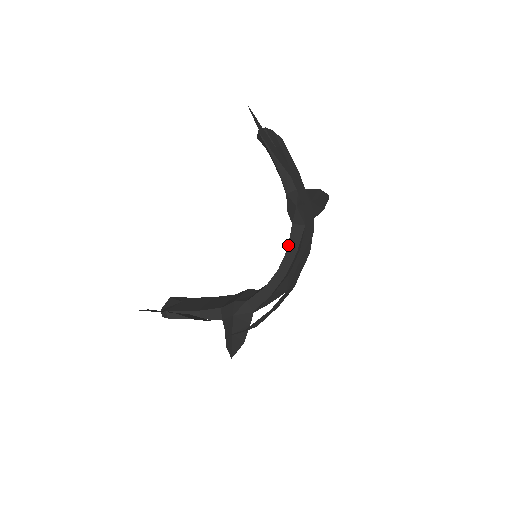
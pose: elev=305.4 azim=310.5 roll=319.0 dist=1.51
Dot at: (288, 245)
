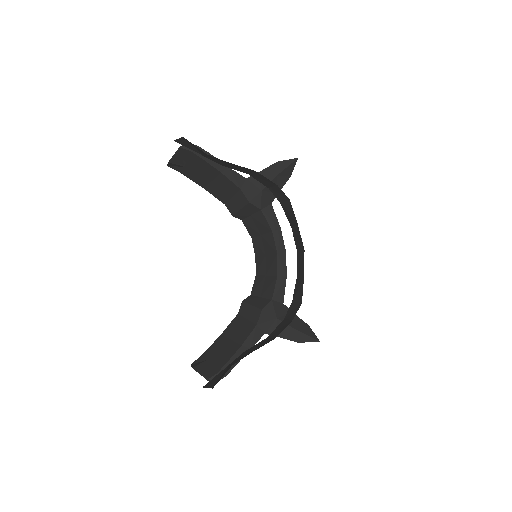
Dot at: (270, 229)
